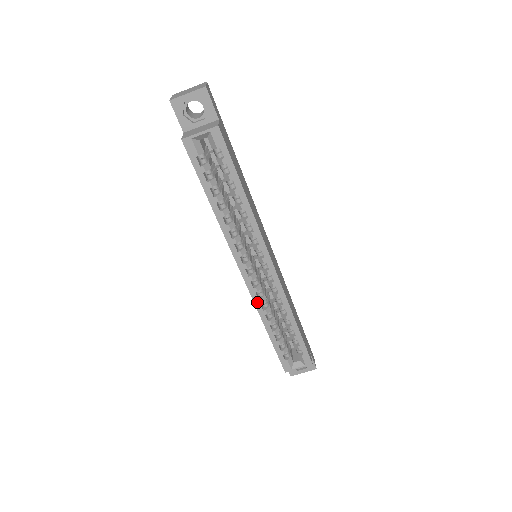
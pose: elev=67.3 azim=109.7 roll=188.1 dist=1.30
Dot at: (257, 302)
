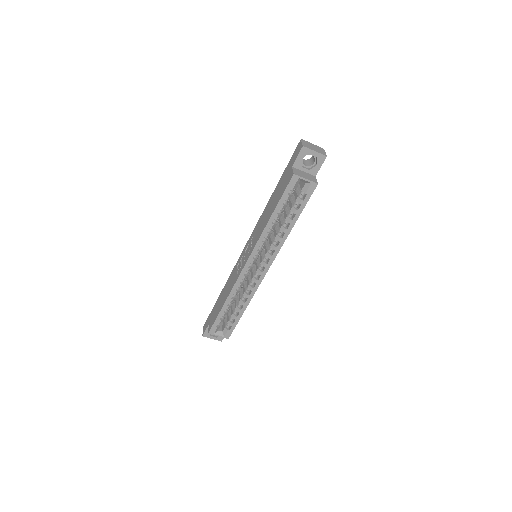
Dot at: (237, 284)
